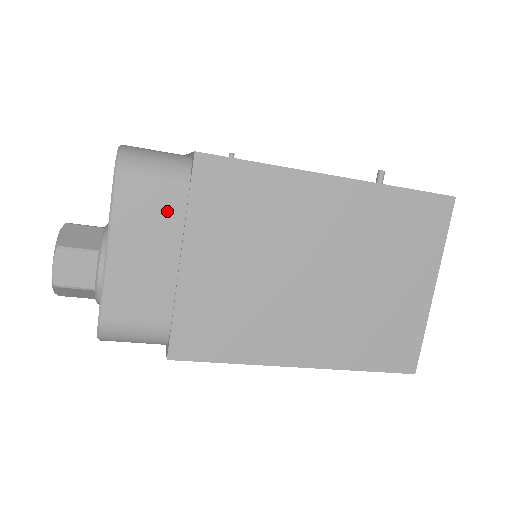
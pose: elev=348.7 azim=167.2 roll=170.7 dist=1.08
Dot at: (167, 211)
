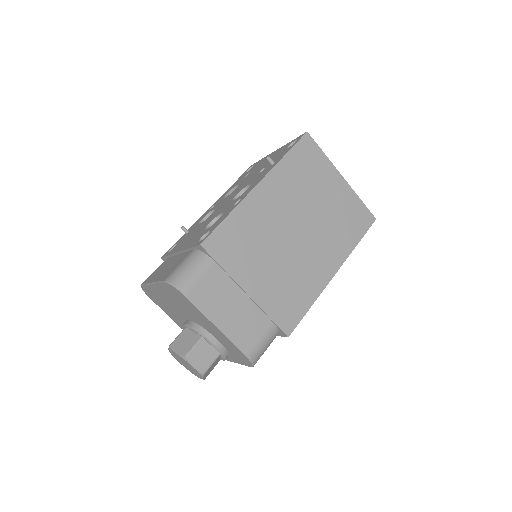
Dot at: (218, 281)
